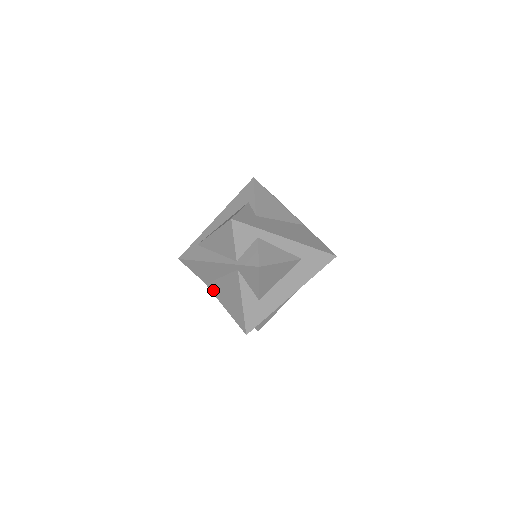
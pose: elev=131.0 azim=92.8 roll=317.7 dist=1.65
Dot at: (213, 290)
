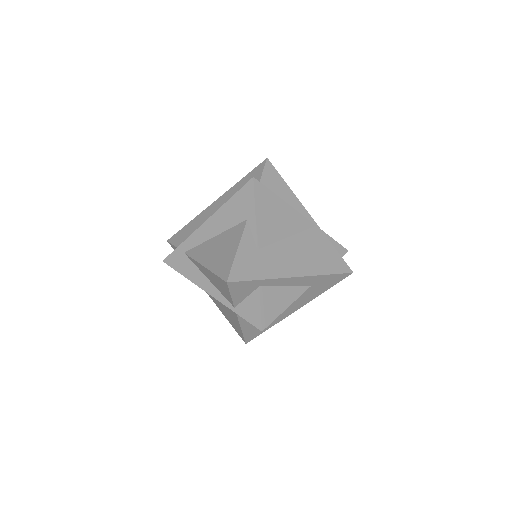
Dot at: occluded
